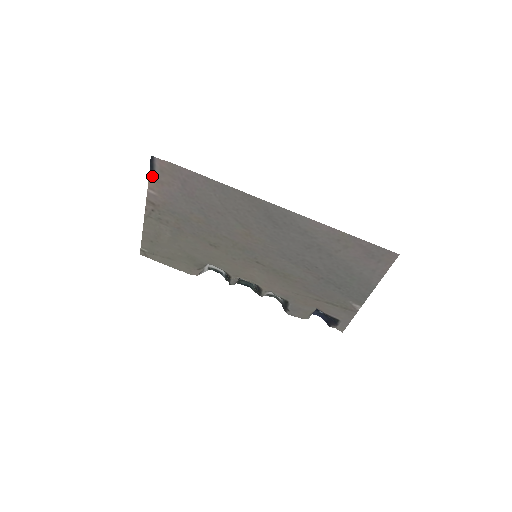
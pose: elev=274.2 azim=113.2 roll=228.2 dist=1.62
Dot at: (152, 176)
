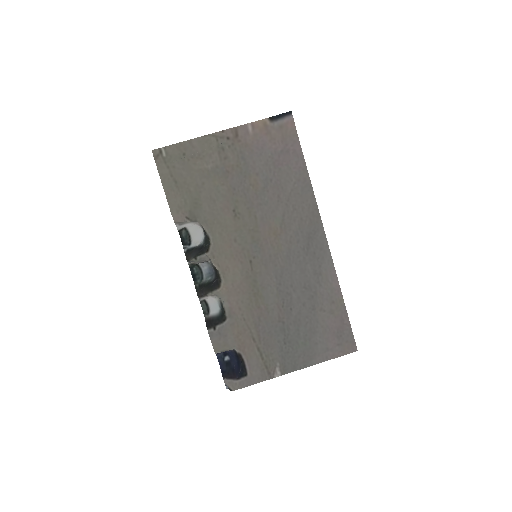
Dot at: (268, 121)
